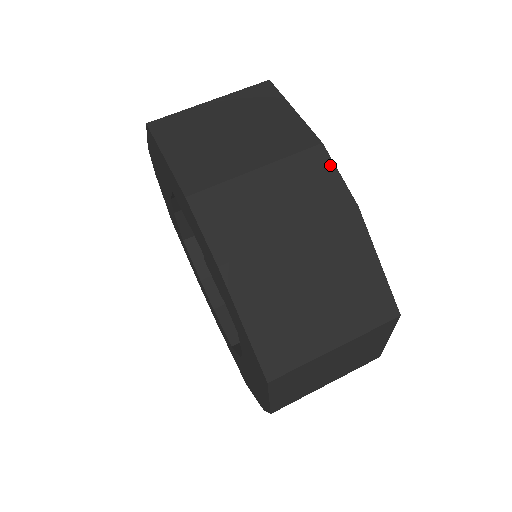
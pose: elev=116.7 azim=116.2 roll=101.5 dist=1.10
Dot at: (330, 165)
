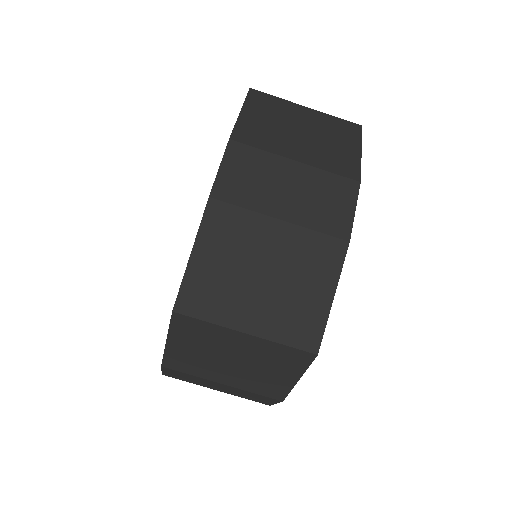
Dot at: (353, 200)
